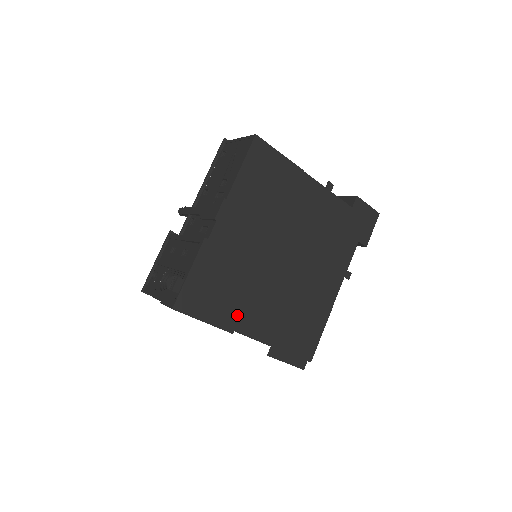
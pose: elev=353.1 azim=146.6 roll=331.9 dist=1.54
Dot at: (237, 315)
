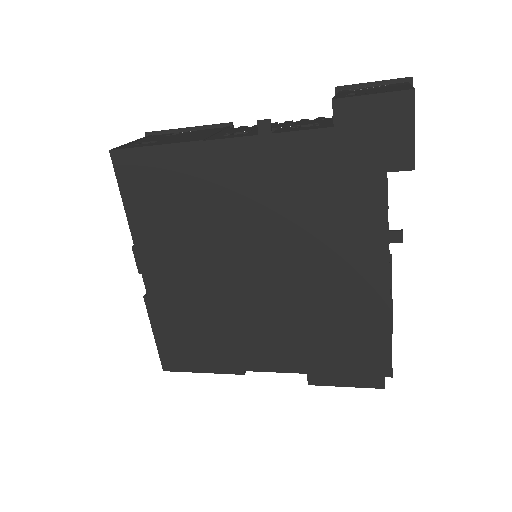
Dot at: (236, 355)
